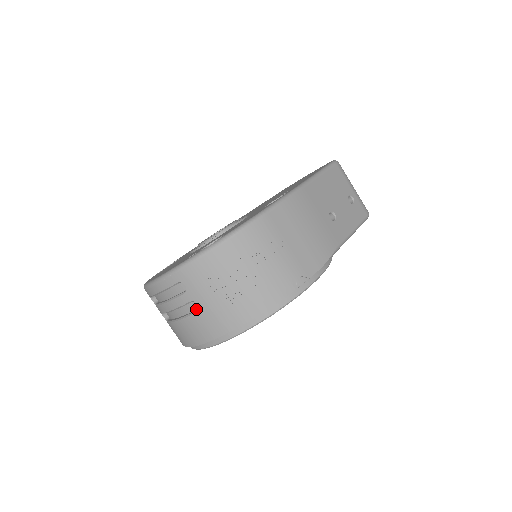
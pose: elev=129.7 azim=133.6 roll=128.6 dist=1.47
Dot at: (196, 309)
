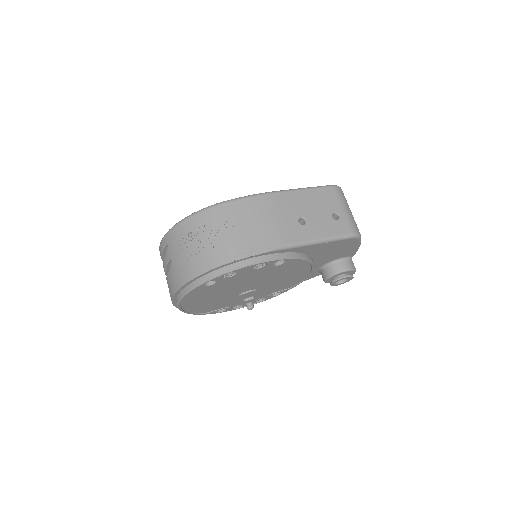
Dot at: occluded
